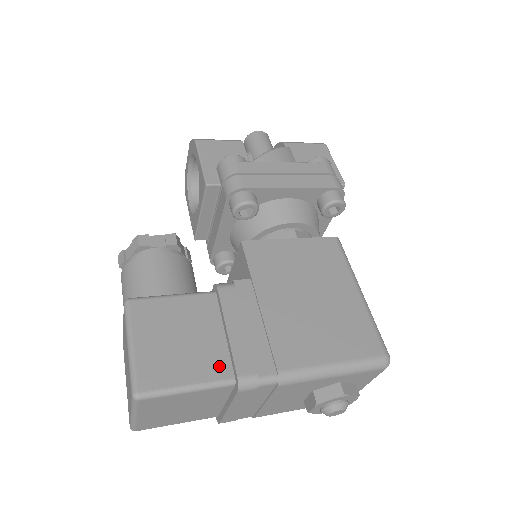
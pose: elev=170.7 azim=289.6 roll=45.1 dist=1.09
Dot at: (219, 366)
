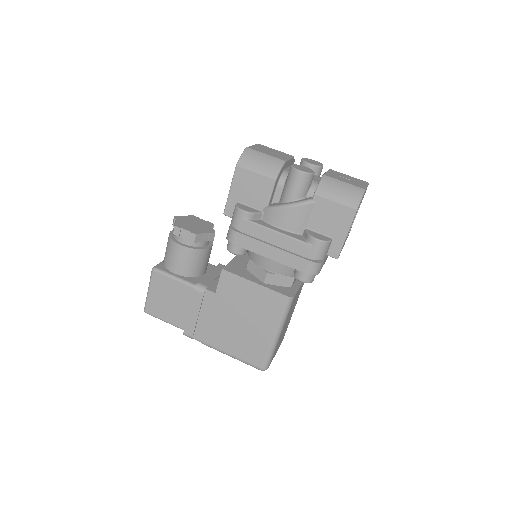
Dot at: (181, 322)
